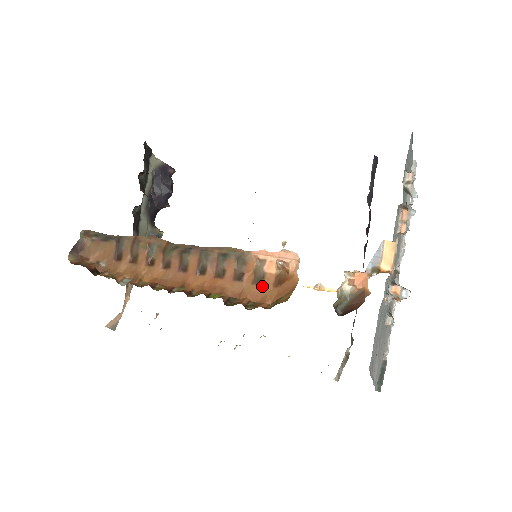
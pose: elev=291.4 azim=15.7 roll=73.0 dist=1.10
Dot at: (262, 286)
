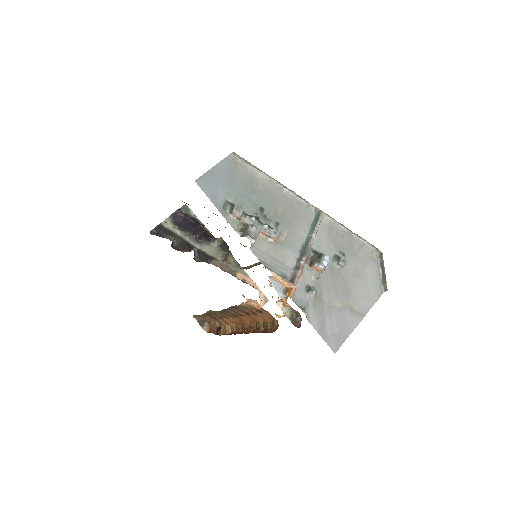
Dot at: (265, 313)
